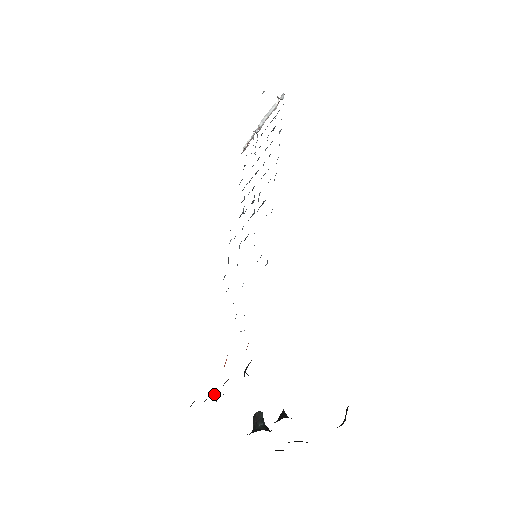
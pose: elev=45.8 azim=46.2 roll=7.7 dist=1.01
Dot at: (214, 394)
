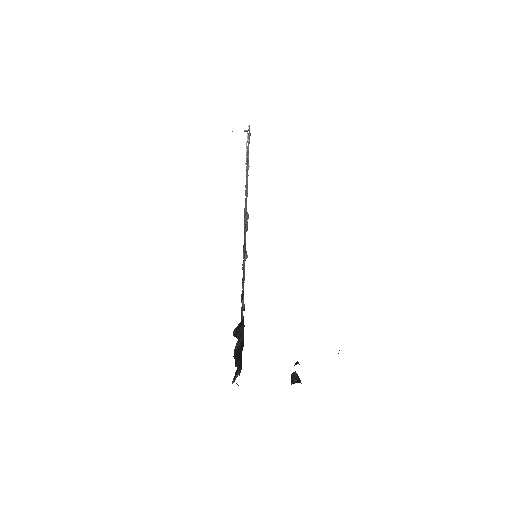
Dot at: (235, 364)
